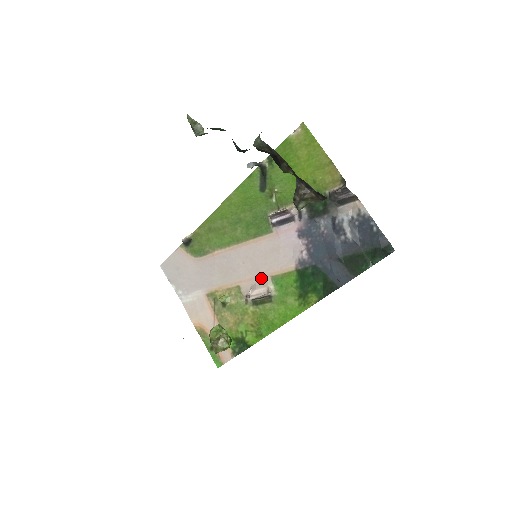
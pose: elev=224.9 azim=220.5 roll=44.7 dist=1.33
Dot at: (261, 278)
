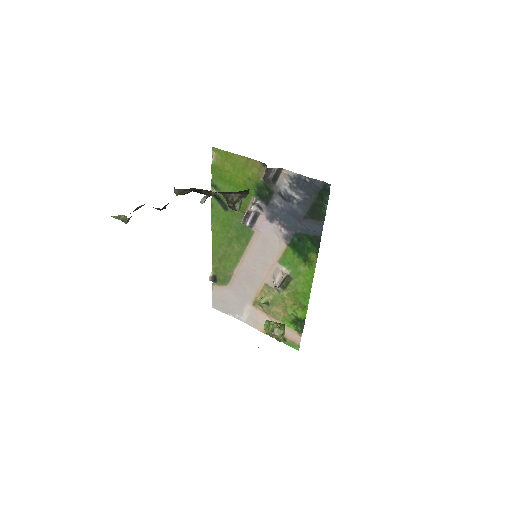
Dot at: (273, 268)
